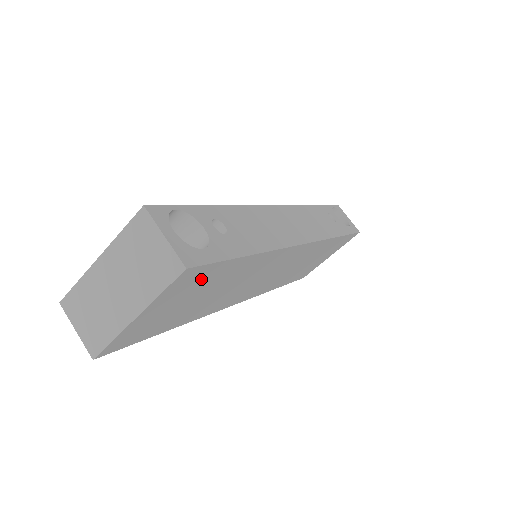
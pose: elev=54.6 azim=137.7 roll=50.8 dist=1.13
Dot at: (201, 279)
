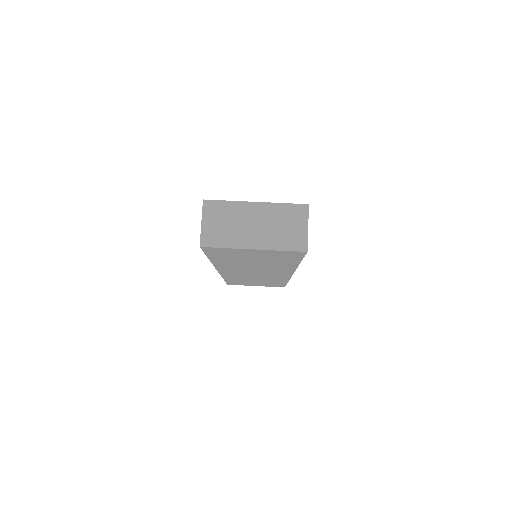
Dot at: (285, 256)
